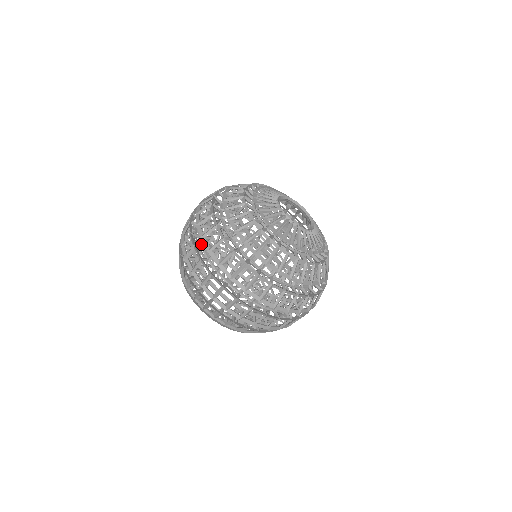
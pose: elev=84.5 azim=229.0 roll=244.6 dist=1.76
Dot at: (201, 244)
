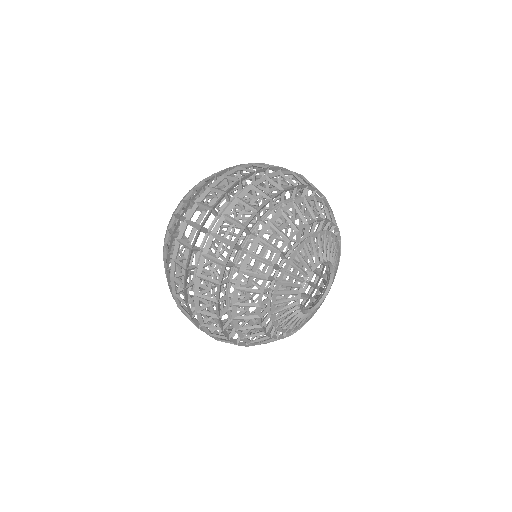
Dot at: (221, 211)
